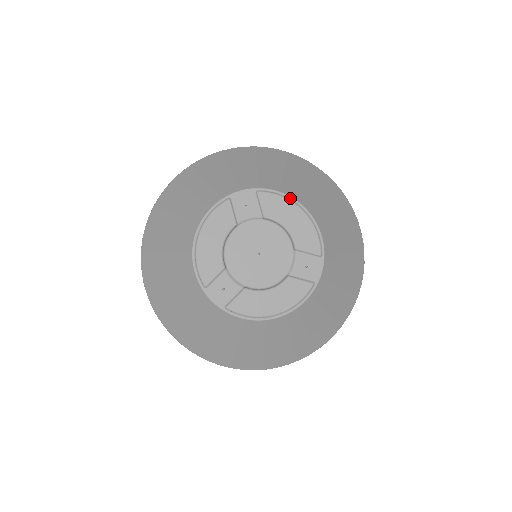
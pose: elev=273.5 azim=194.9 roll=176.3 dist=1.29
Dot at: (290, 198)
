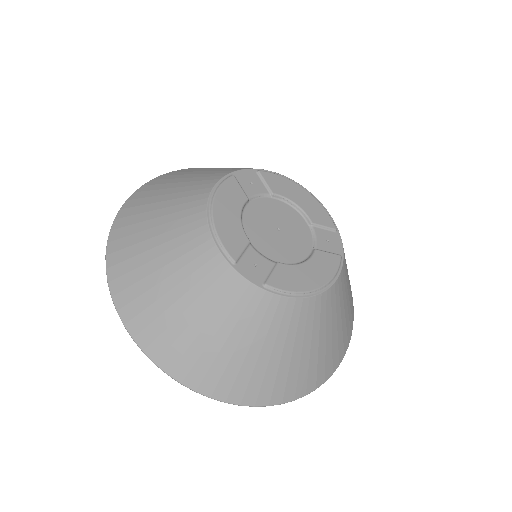
Dot at: (289, 179)
